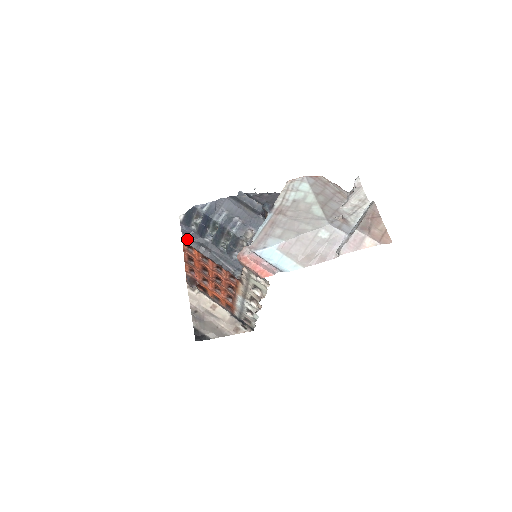
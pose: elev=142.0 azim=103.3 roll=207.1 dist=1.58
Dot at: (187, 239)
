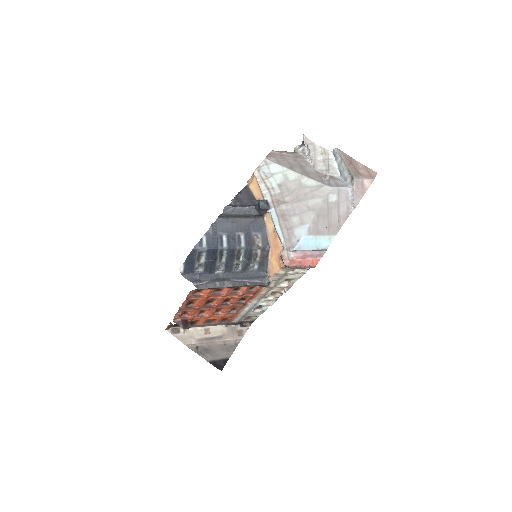
Dot at: (201, 285)
